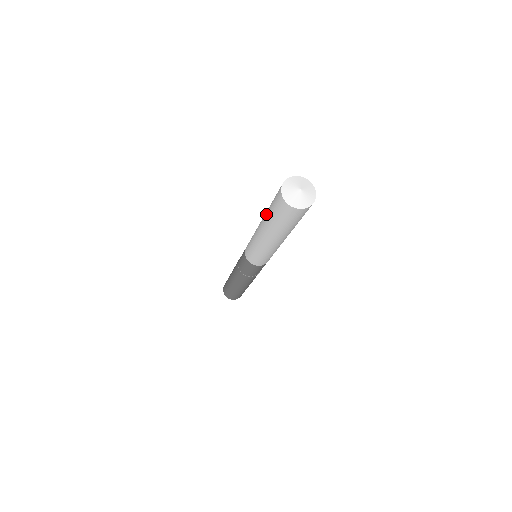
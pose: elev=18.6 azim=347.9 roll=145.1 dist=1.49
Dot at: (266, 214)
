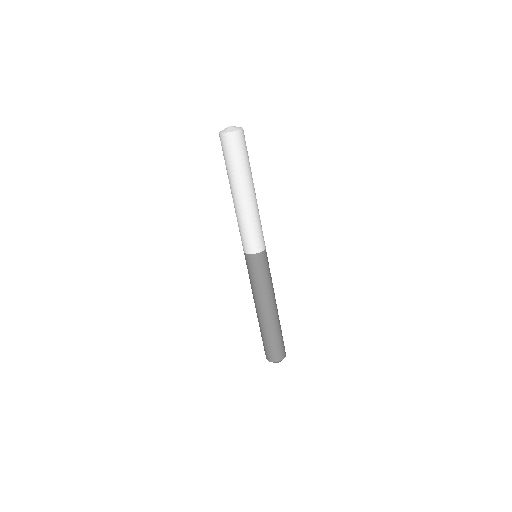
Dot at: (229, 176)
